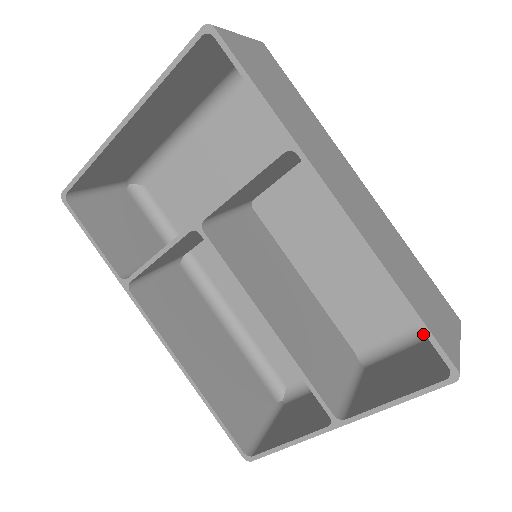
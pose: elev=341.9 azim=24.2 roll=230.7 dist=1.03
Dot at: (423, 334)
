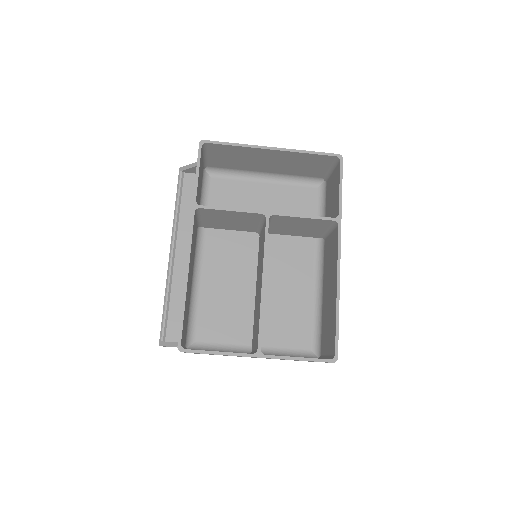
Dot at: (300, 356)
